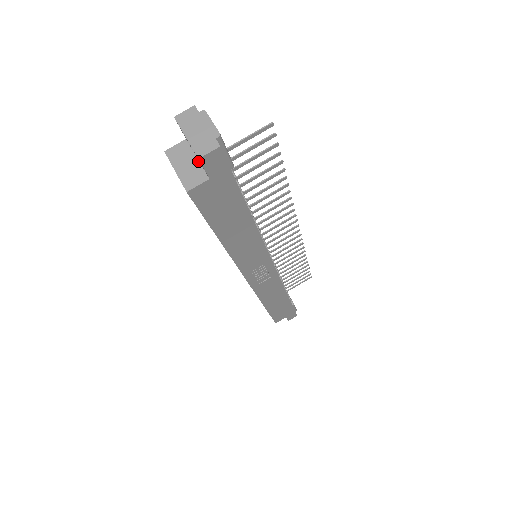
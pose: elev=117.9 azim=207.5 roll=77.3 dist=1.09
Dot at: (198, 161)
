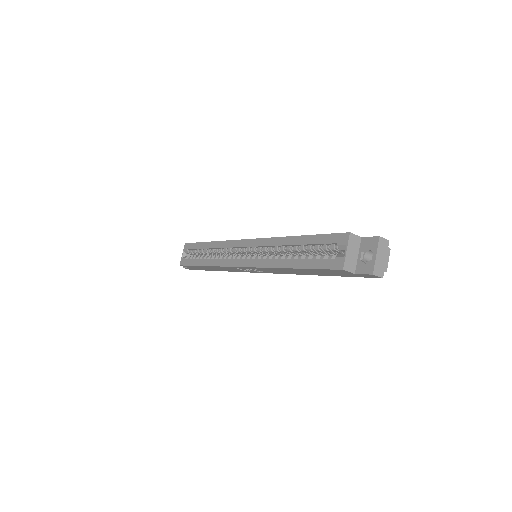
Dot at: (358, 257)
